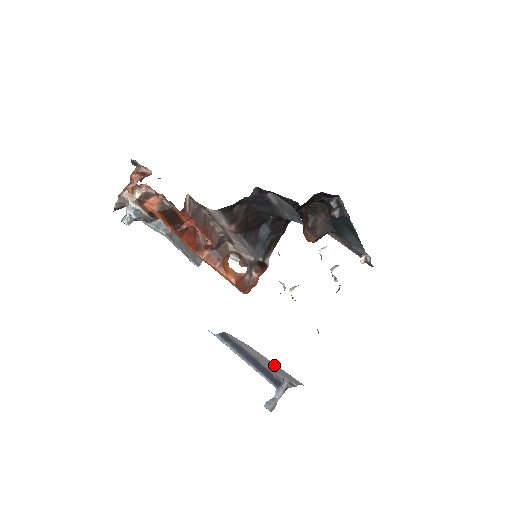
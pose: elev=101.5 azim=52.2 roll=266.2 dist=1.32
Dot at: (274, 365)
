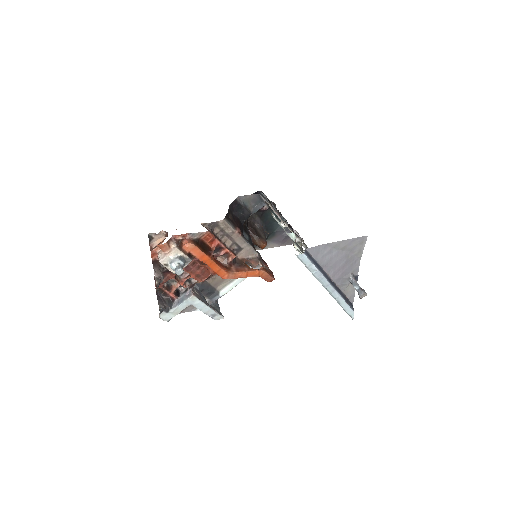
Dot at: (341, 256)
